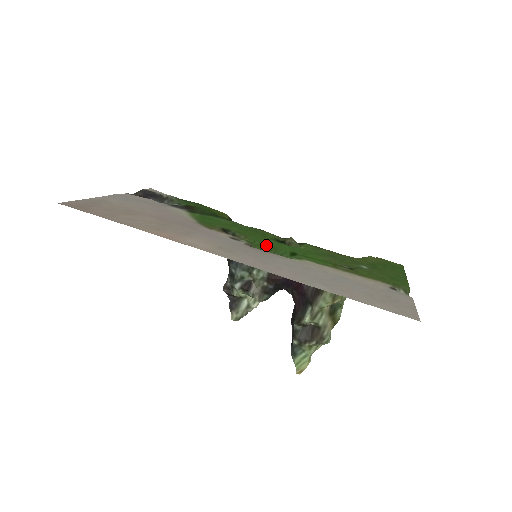
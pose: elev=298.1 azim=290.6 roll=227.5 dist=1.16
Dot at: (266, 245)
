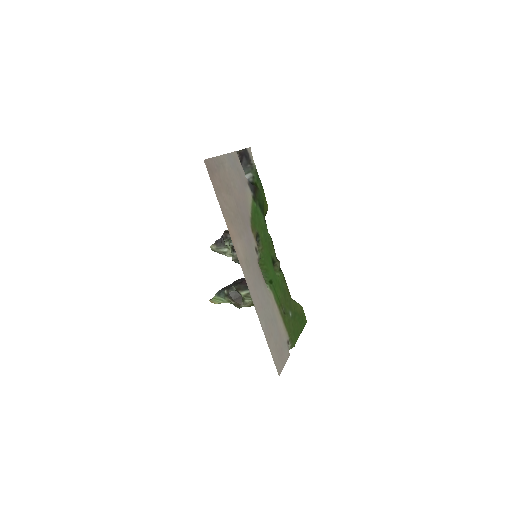
Dot at: (265, 265)
